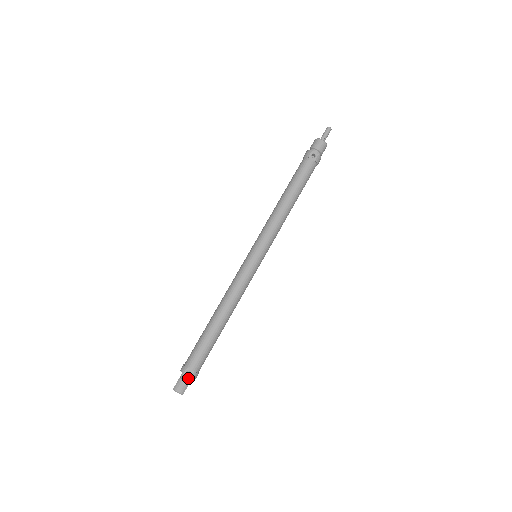
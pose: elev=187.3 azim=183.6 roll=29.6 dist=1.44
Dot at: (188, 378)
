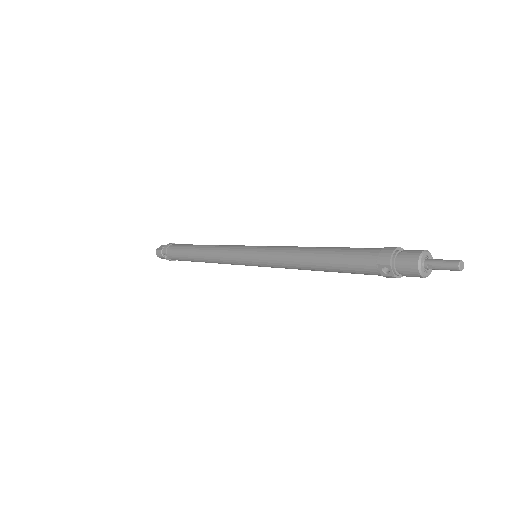
Dot at: (165, 258)
